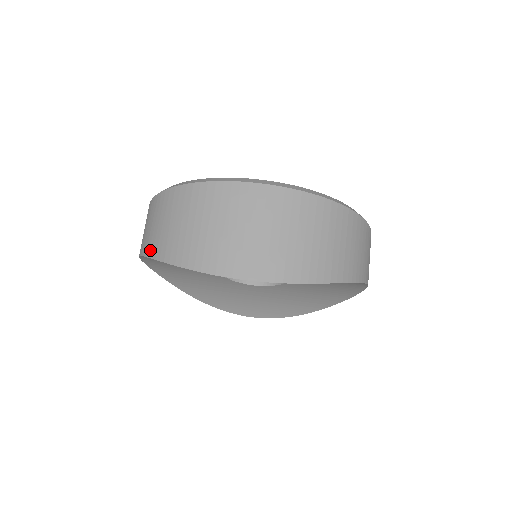
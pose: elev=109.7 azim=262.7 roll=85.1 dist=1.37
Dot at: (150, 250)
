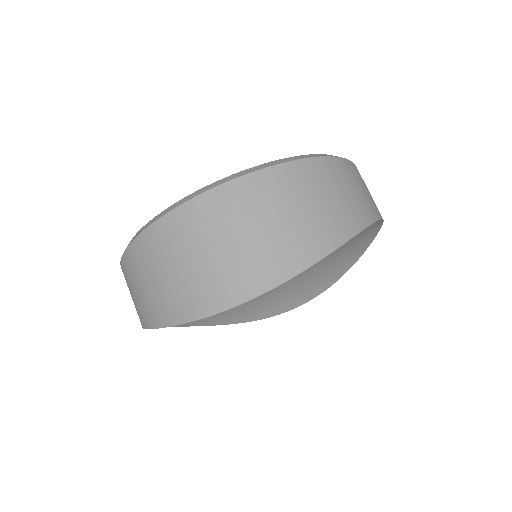
Dot at: (145, 321)
